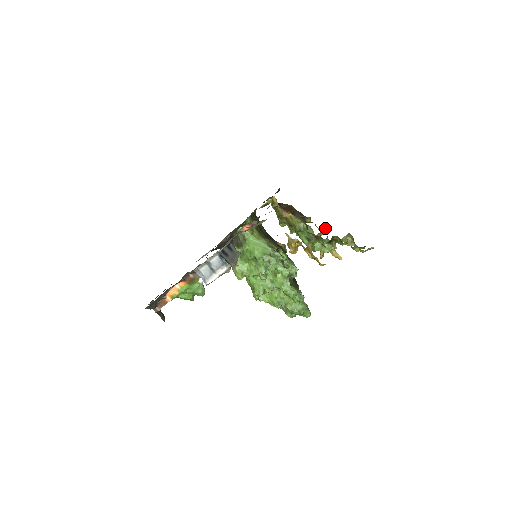
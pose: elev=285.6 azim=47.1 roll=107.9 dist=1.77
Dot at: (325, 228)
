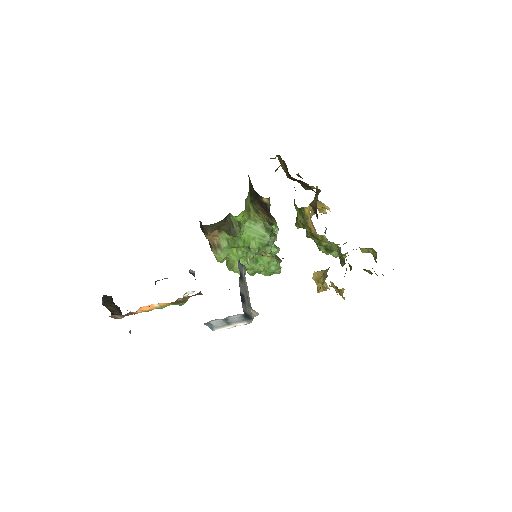
Dot at: occluded
